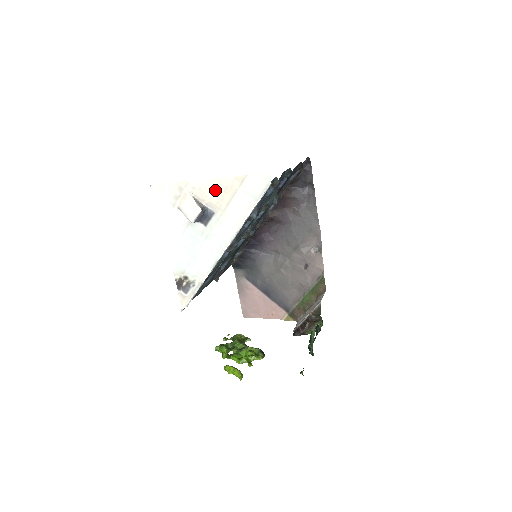
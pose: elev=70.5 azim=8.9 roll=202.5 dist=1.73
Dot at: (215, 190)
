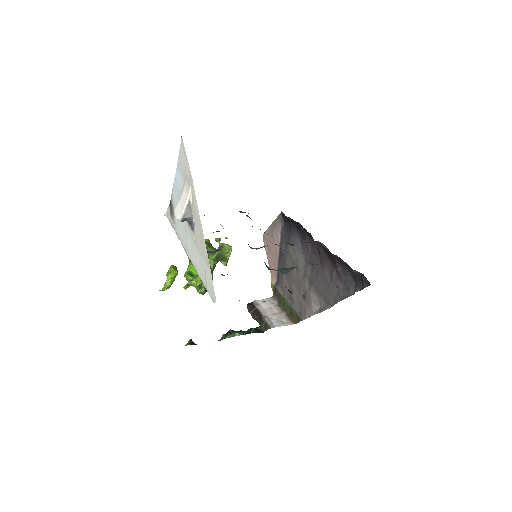
Dot at: (199, 228)
